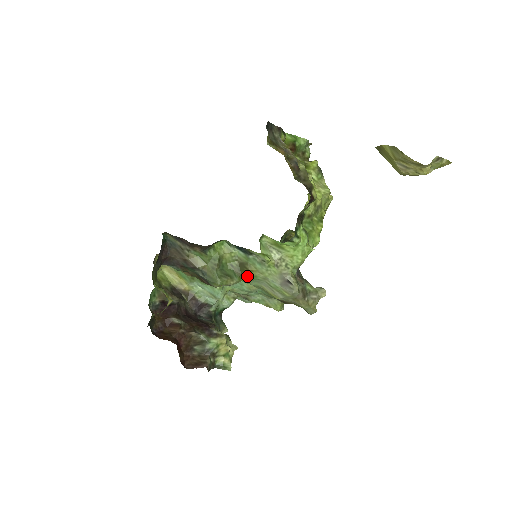
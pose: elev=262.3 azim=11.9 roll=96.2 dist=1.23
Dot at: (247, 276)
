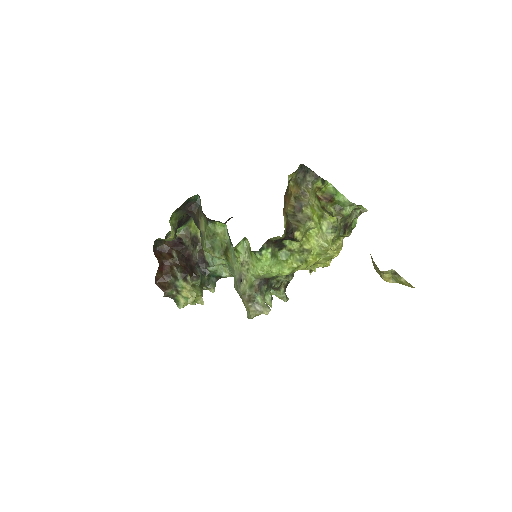
Dot at: (226, 259)
